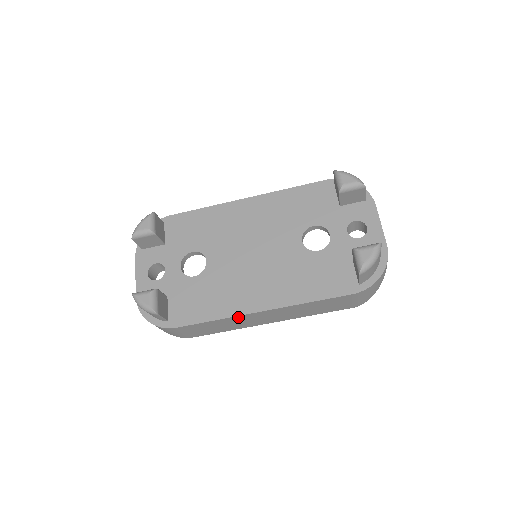
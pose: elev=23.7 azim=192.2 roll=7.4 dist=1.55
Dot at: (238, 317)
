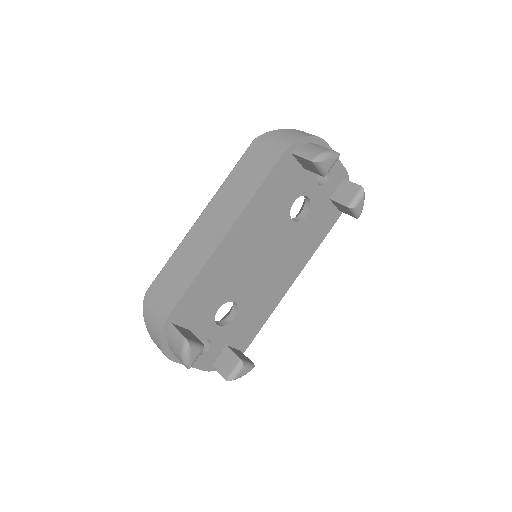
Dot at: occluded
